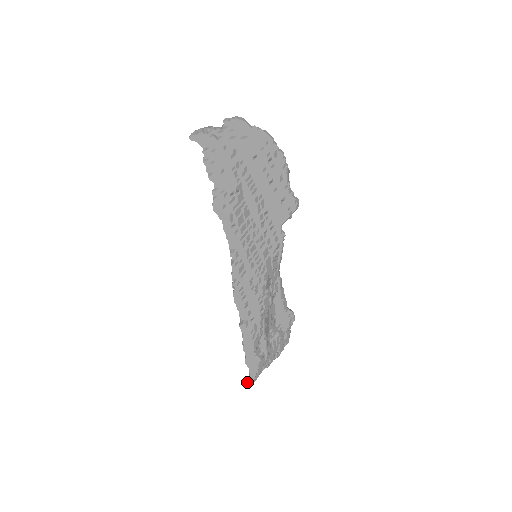
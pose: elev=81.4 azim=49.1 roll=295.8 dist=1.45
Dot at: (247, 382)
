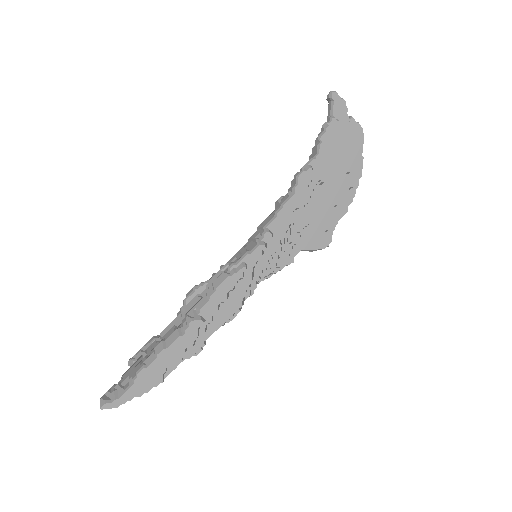
Dot at: (105, 402)
